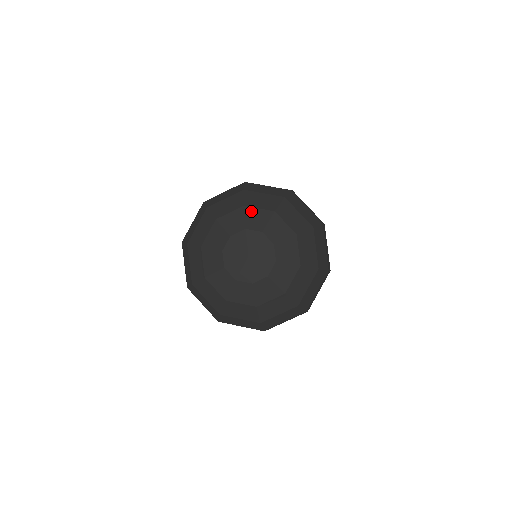
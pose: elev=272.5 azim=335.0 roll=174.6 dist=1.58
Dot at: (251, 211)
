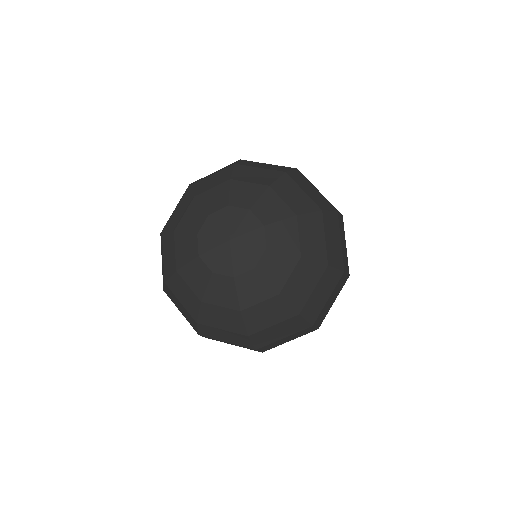
Dot at: (272, 196)
